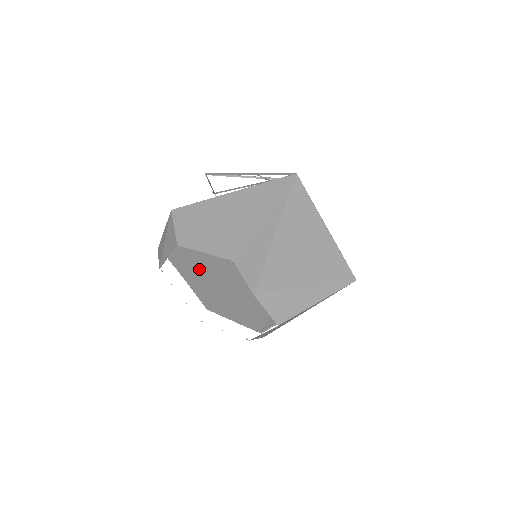
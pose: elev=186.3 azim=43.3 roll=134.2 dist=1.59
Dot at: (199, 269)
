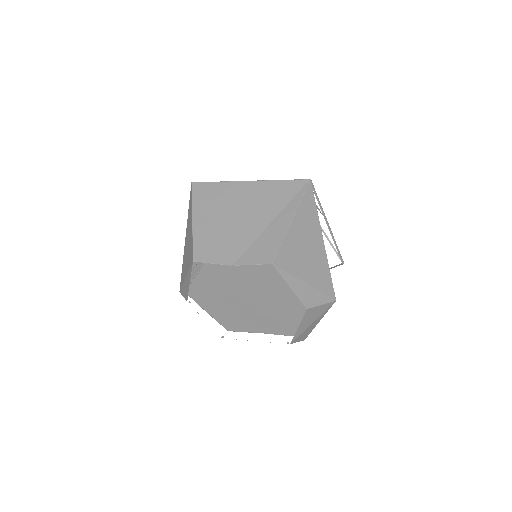
Dot at: (245, 310)
